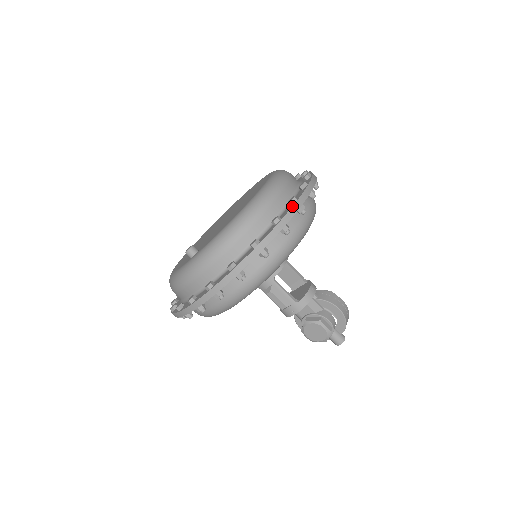
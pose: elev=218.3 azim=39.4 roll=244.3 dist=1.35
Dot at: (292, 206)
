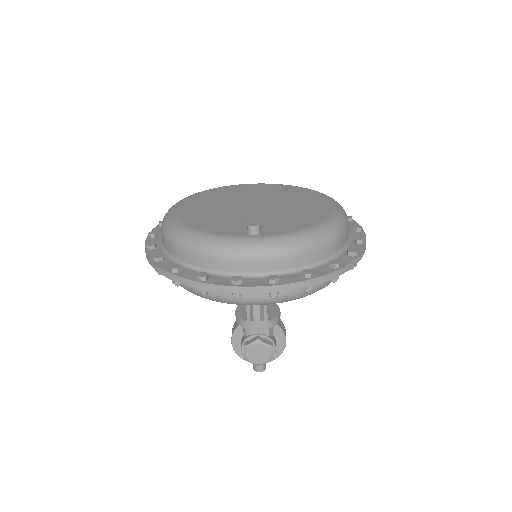
Dot at: (365, 247)
